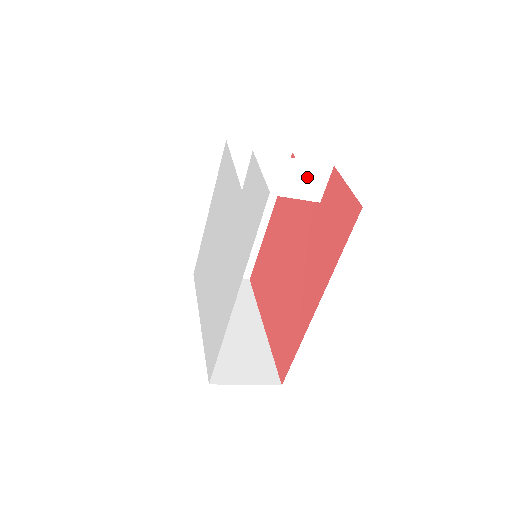
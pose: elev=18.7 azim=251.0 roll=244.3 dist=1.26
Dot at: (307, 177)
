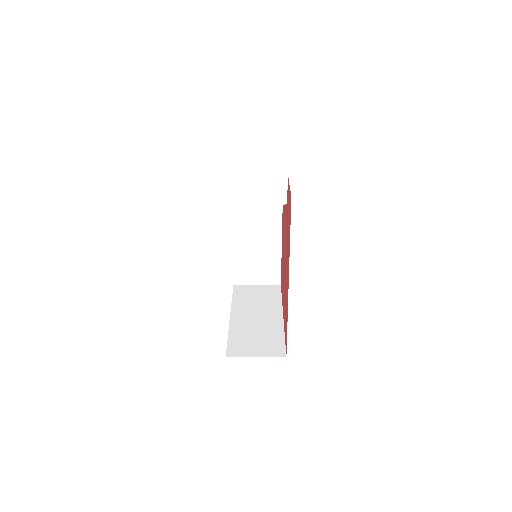
Dot at: (270, 186)
